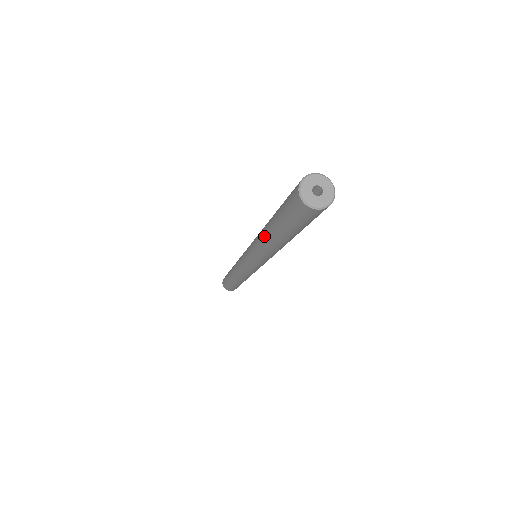
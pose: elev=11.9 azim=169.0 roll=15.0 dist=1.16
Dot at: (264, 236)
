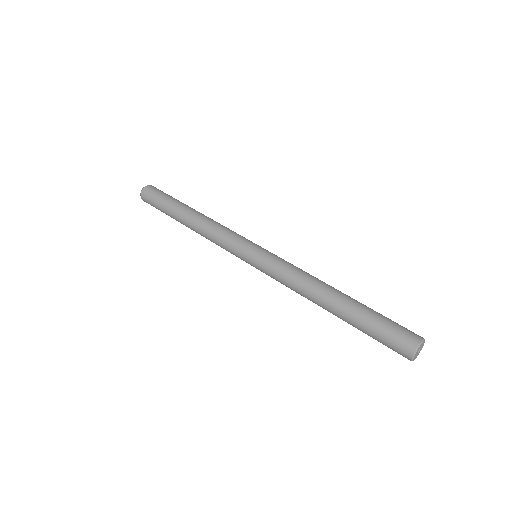
Dot at: (320, 298)
